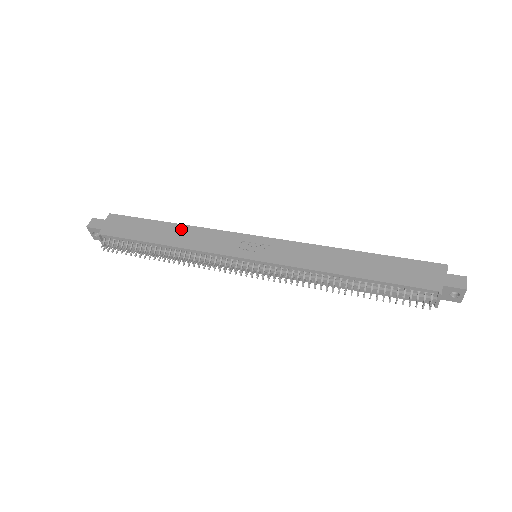
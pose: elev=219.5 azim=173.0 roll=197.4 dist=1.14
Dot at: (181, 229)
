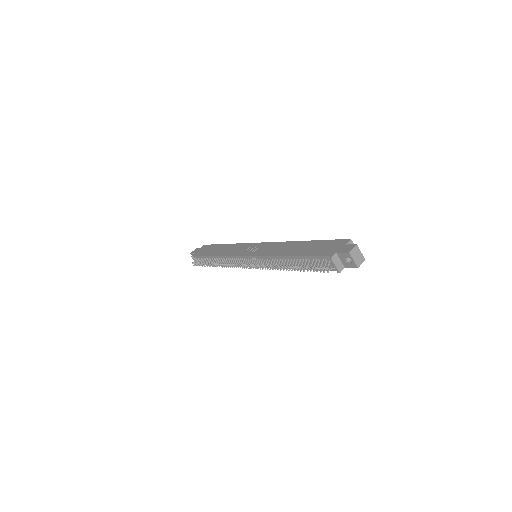
Dot at: (227, 246)
